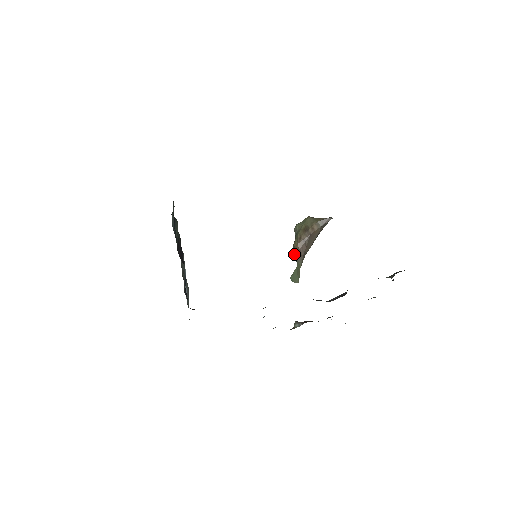
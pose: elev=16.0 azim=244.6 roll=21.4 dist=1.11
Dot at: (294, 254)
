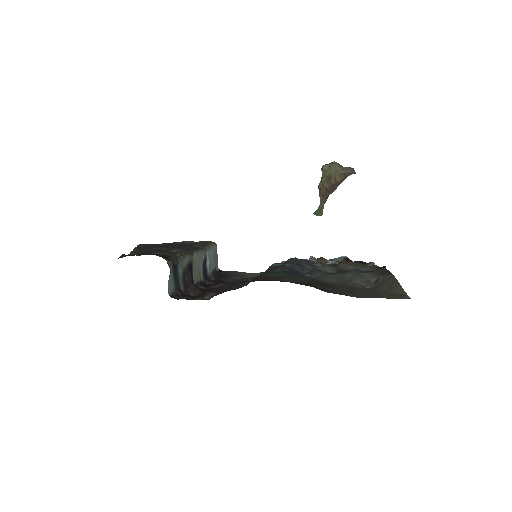
Dot at: occluded
